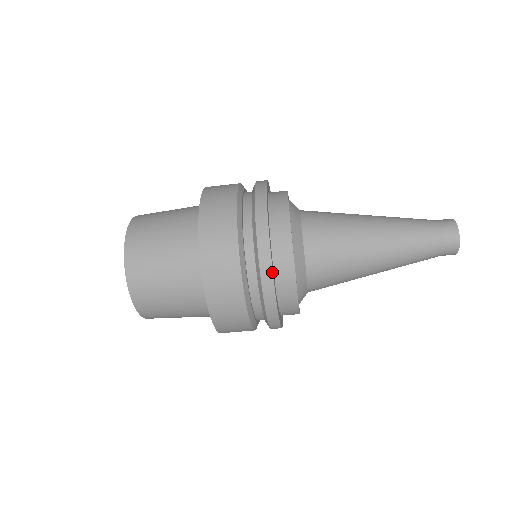
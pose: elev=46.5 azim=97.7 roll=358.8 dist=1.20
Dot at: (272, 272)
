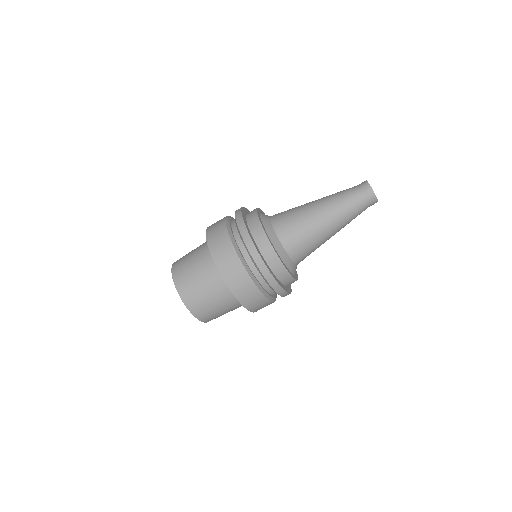
Dot at: (252, 242)
